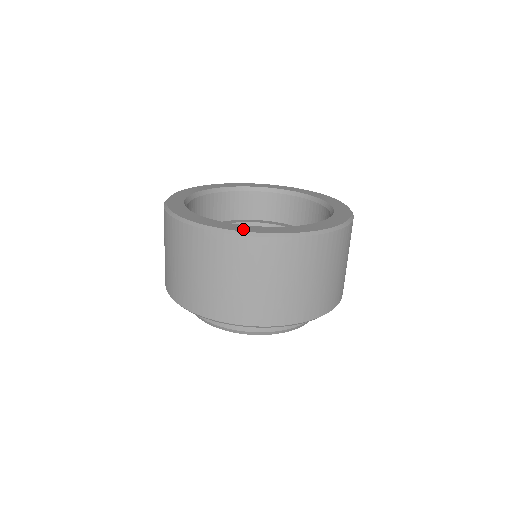
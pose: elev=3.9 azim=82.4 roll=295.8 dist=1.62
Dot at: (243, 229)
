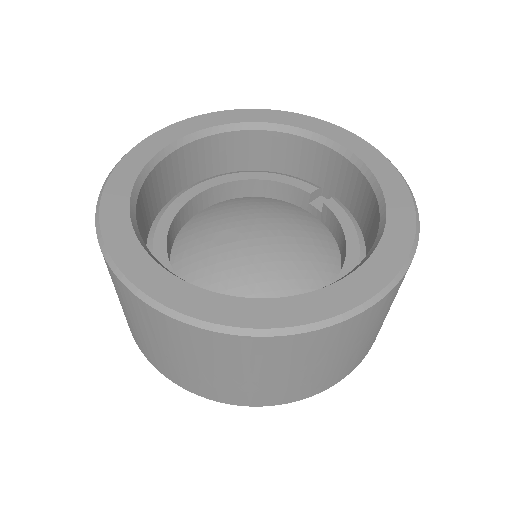
Dot at: (339, 304)
